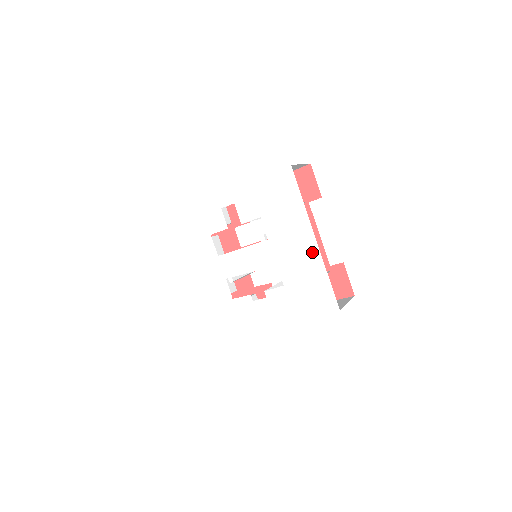
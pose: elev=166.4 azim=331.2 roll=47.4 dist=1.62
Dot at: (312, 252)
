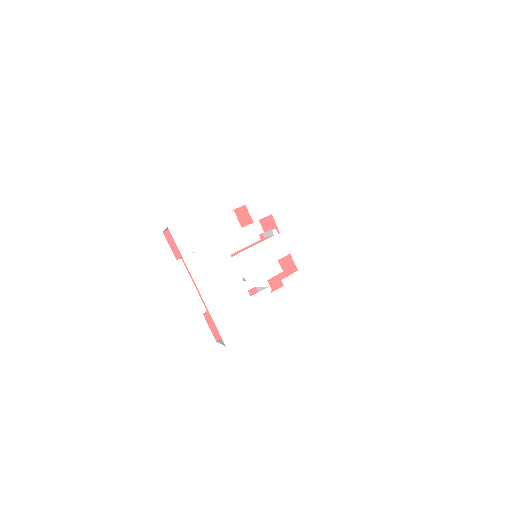
Dot at: (318, 236)
